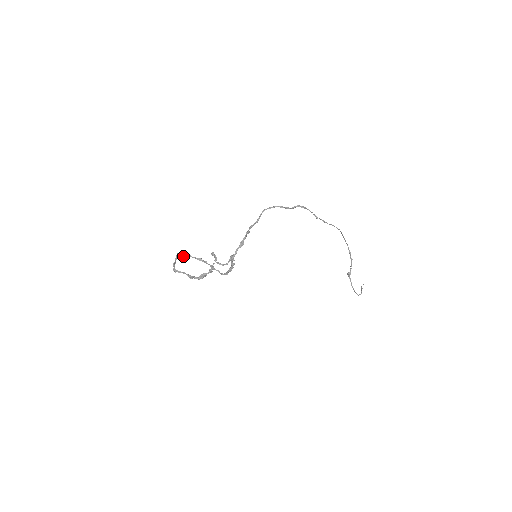
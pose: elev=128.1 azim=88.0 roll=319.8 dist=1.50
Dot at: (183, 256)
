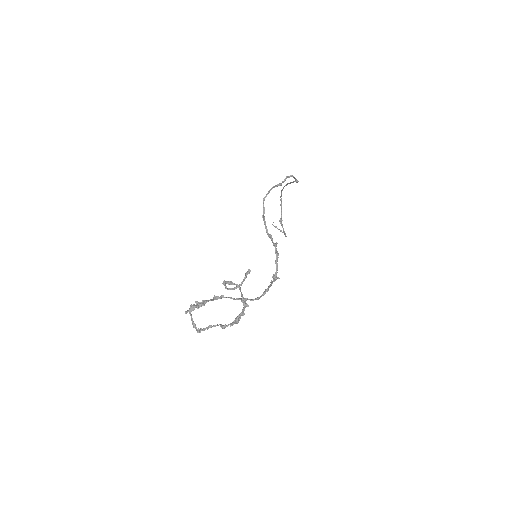
Dot at: (199, 307)
